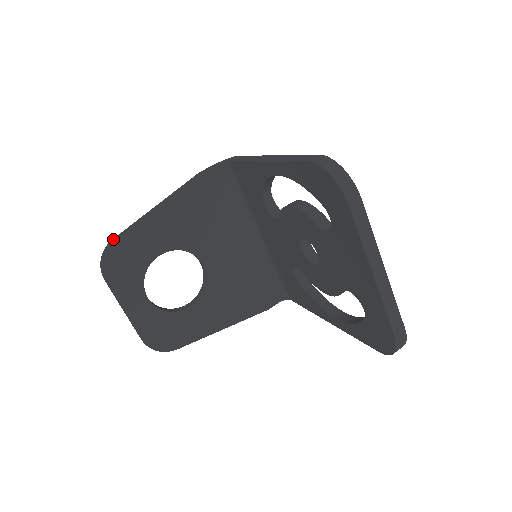
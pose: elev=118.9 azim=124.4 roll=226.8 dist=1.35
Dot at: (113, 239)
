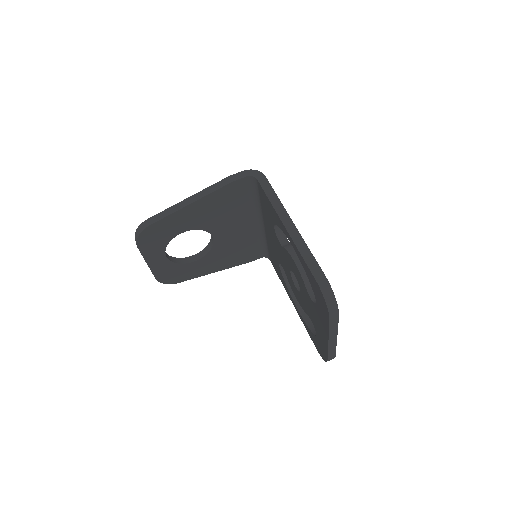
Dot at: (149, 220)
